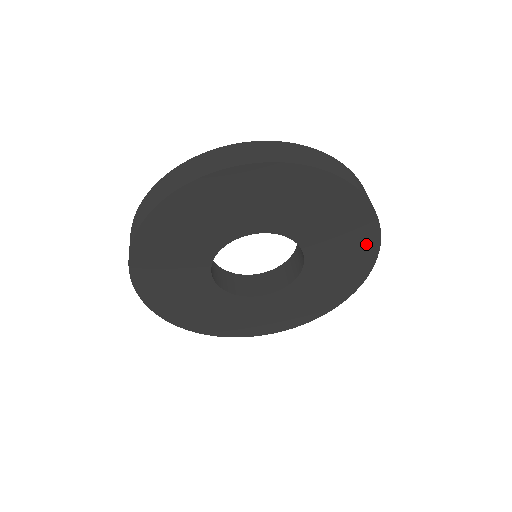
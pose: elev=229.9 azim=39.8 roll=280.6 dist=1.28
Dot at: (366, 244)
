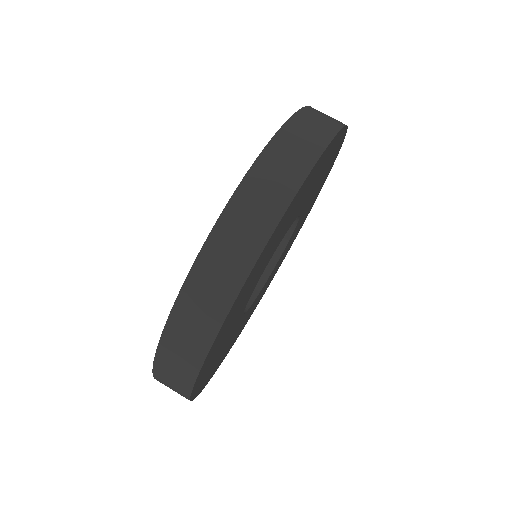
Dot at: (335, 154)
